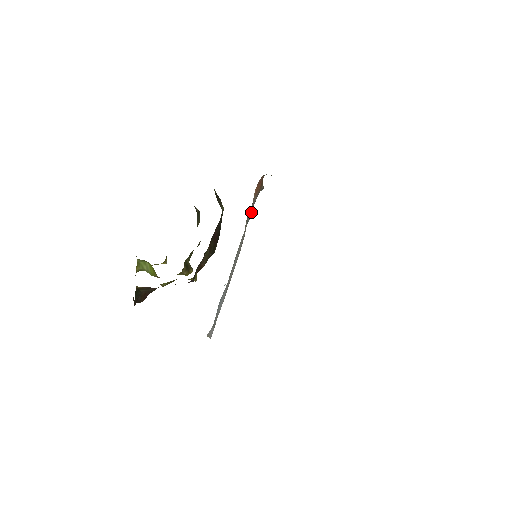
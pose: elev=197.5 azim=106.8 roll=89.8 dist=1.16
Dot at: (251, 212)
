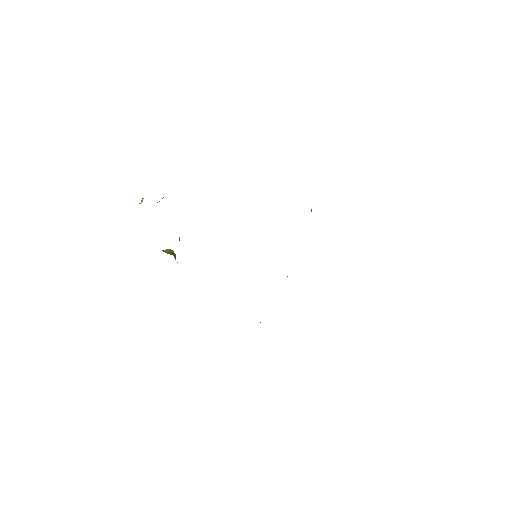
Dot at: occluded
